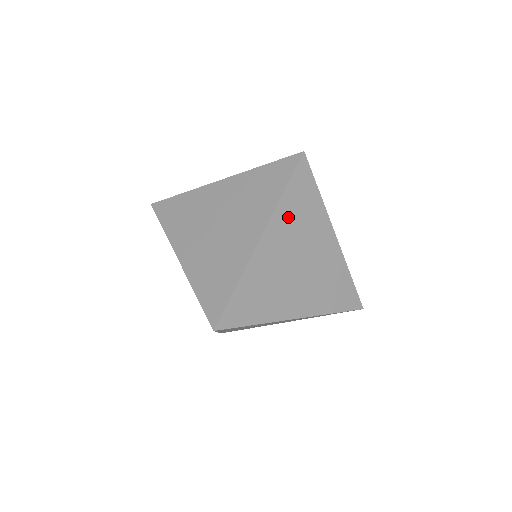
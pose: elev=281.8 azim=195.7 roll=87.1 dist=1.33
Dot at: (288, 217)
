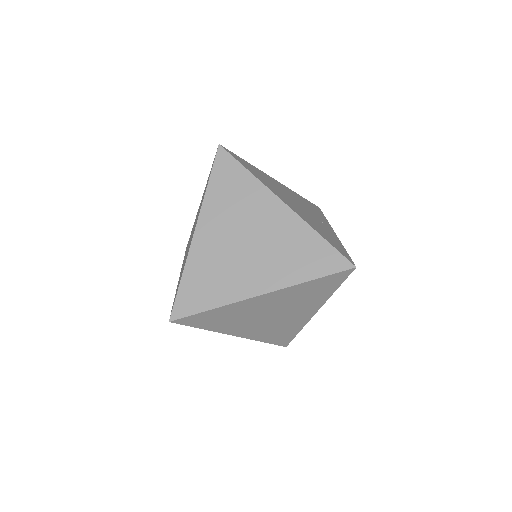
Dot at: (295, 293)
